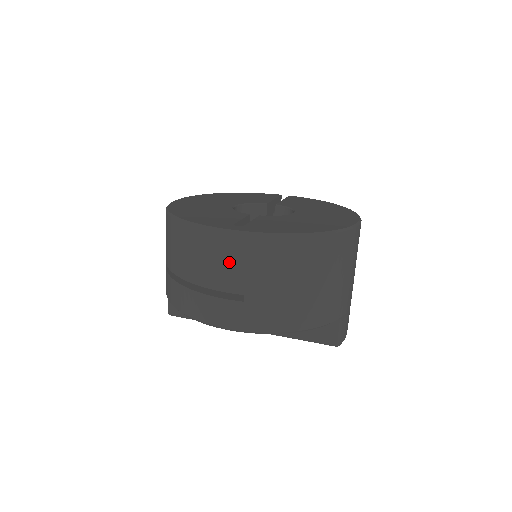
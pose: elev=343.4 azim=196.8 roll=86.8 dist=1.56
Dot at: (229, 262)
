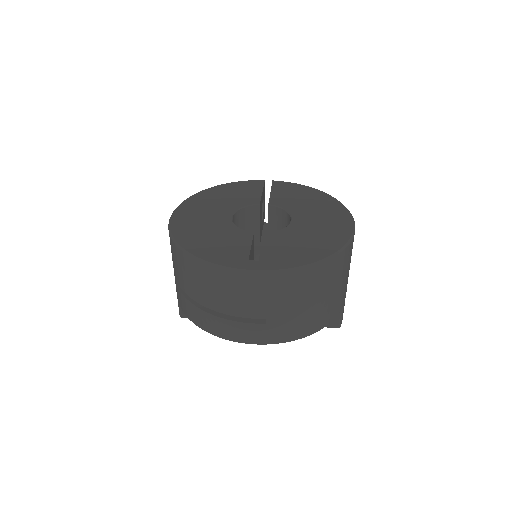
Dot at: (251, 296)
